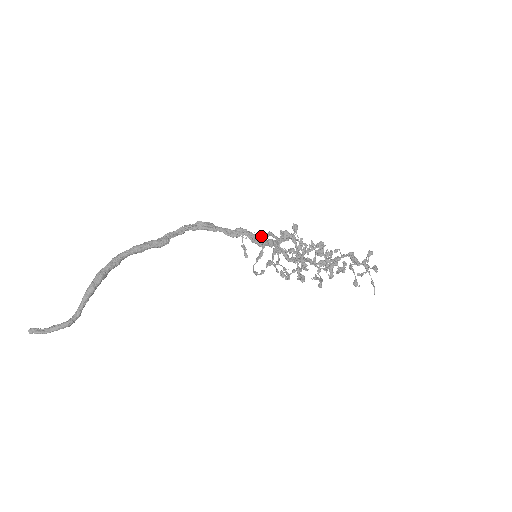
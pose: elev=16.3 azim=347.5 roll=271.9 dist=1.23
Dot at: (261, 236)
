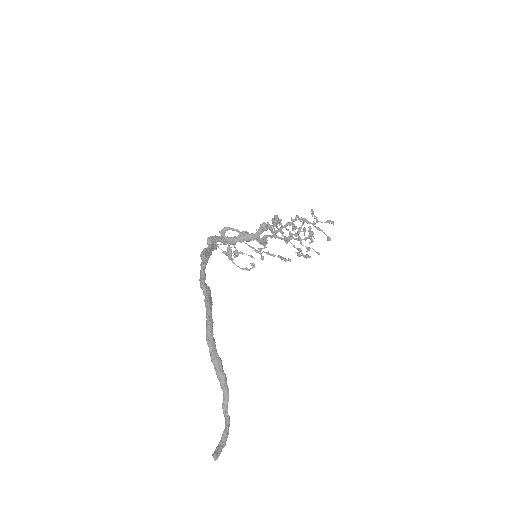
Dot at: (220, 234)
